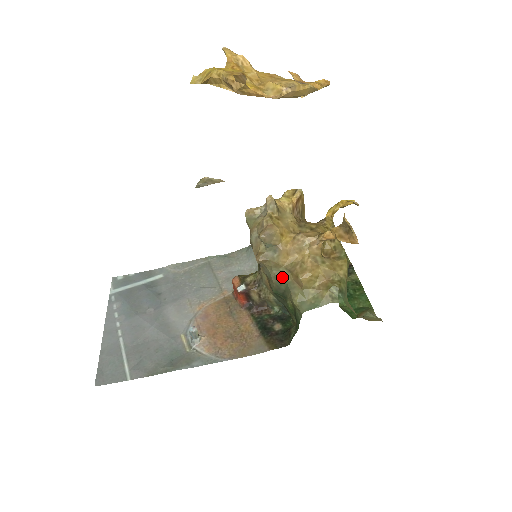
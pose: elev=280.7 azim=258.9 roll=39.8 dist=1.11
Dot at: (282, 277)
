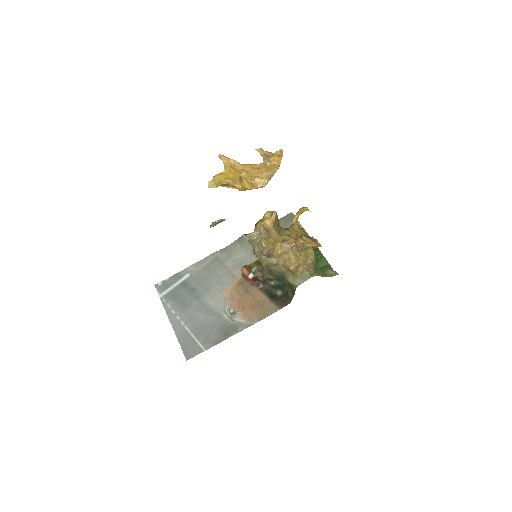
Dot at: (279, 270)
